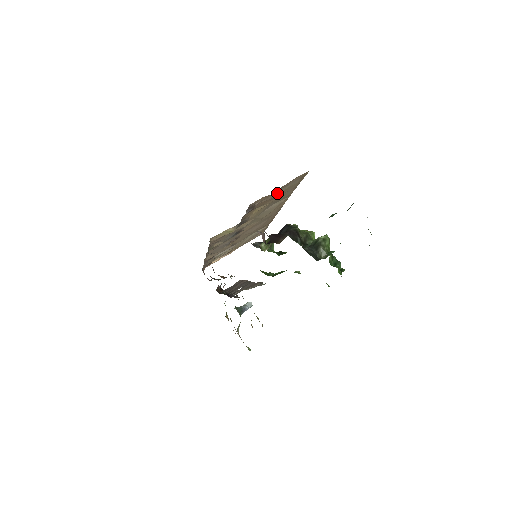
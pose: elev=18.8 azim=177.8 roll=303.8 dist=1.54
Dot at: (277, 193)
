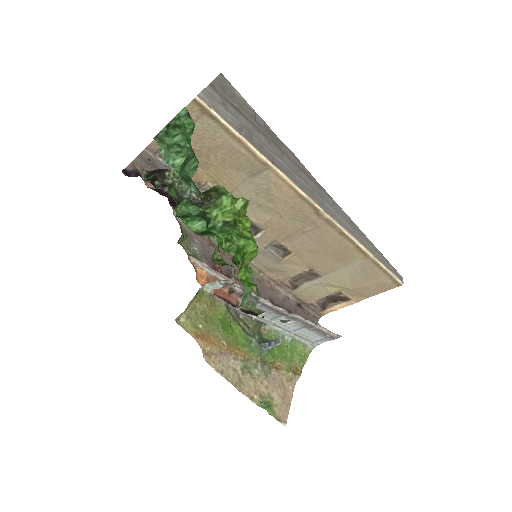
Dot at: (192, 140)
